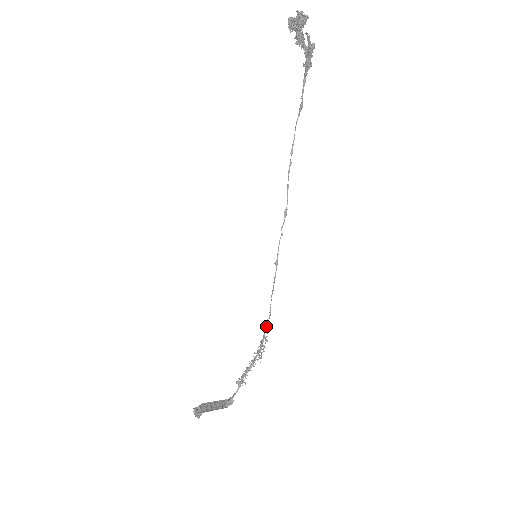
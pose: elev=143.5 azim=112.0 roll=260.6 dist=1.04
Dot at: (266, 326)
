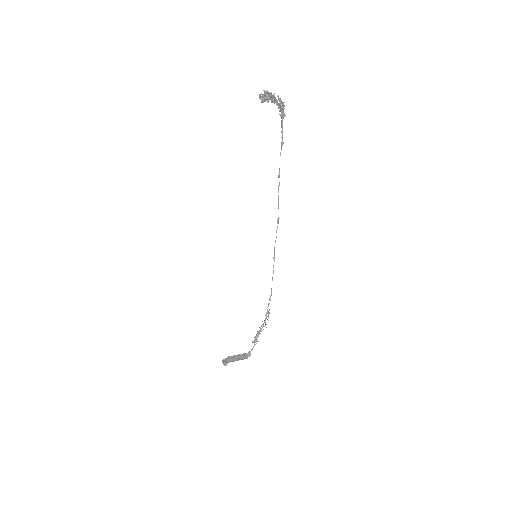
Dot at: (269, 303)
